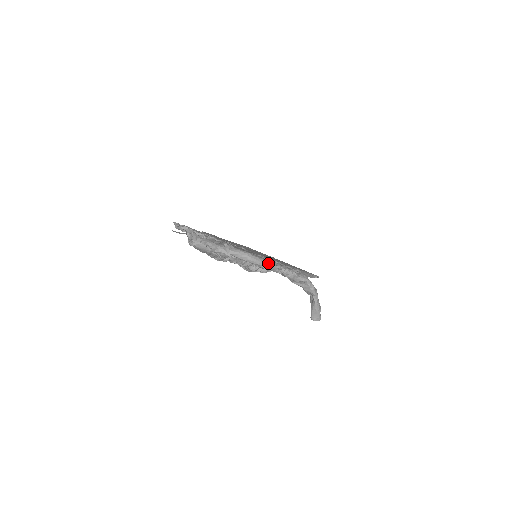
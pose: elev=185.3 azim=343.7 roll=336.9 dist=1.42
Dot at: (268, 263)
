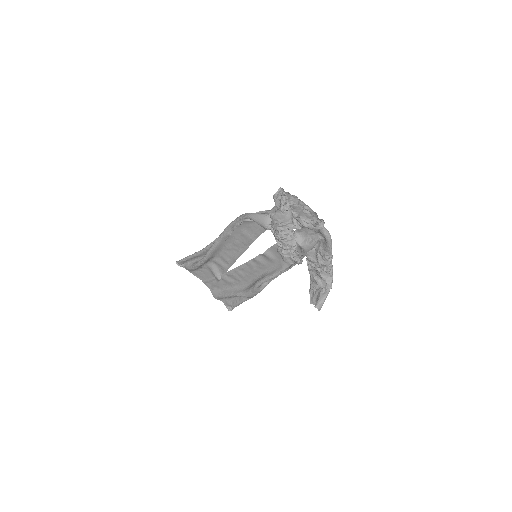
Dot at: occluded
